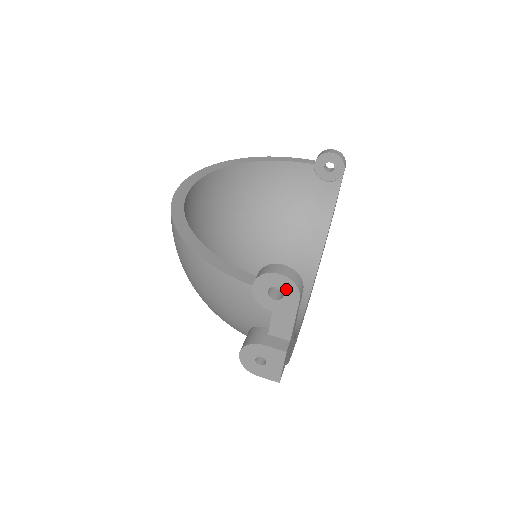
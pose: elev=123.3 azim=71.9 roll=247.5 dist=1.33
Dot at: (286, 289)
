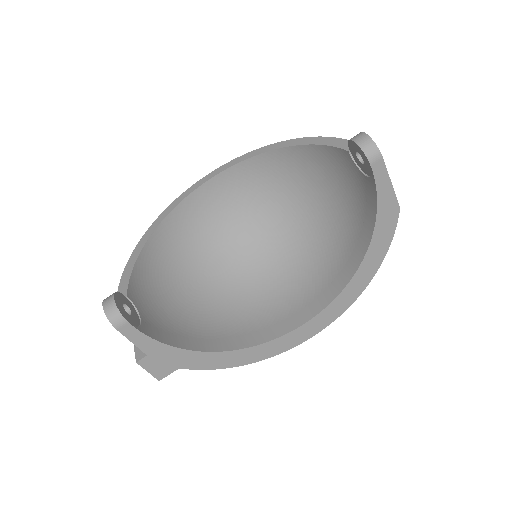
Dot at: occluded
